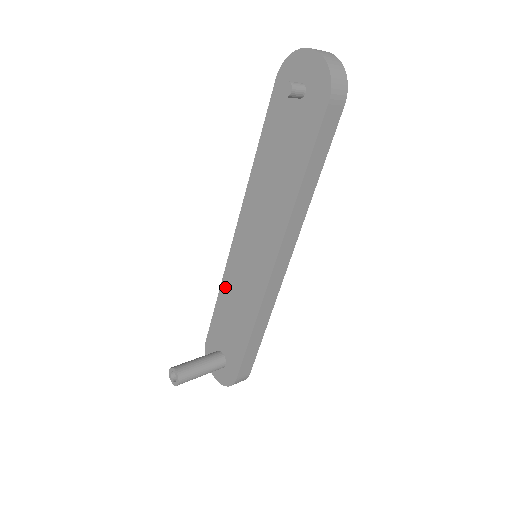
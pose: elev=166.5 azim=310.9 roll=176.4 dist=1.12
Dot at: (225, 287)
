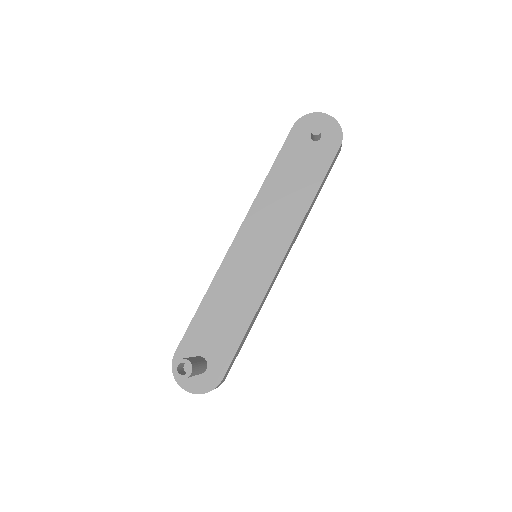
Dot at: (216, 288)
